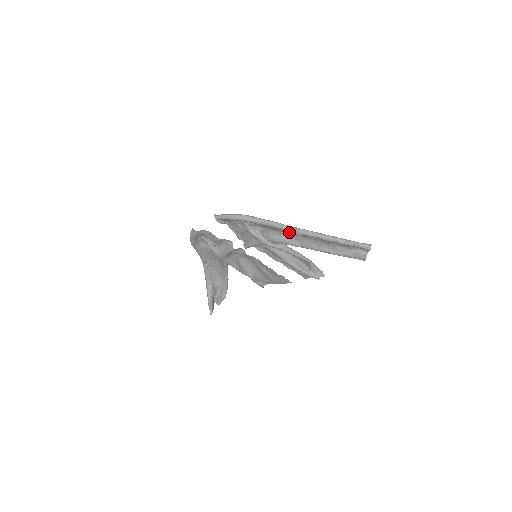
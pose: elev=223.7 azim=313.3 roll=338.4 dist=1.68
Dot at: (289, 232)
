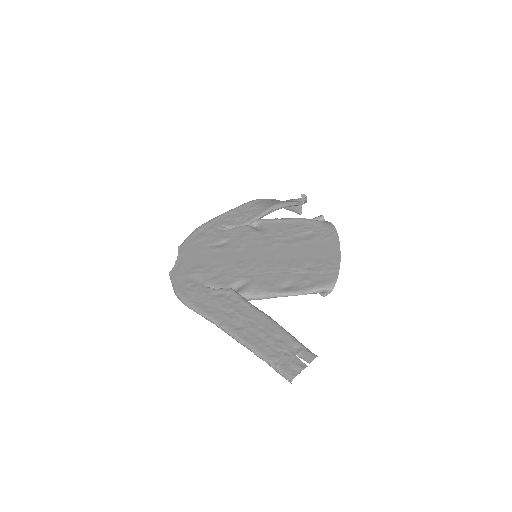
Dot at: (227, 314)
